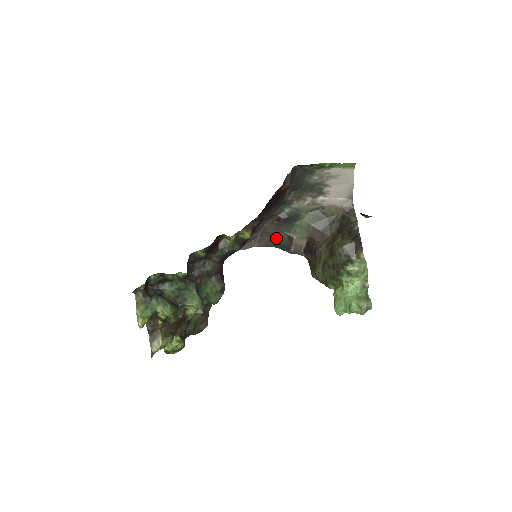
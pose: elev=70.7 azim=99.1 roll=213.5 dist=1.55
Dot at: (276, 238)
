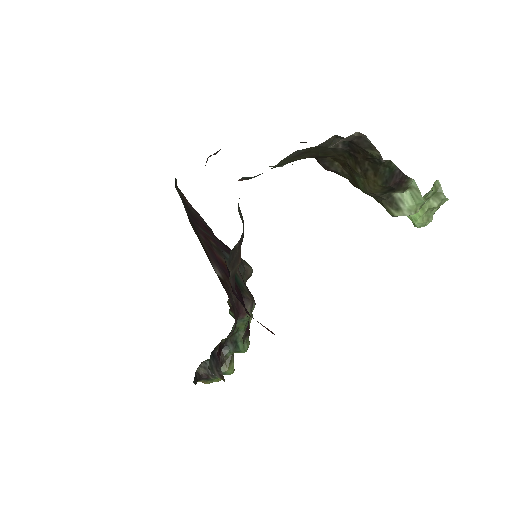
Dot at: occluded
